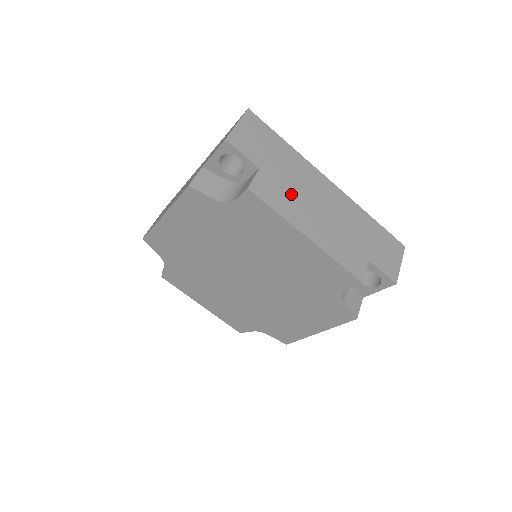
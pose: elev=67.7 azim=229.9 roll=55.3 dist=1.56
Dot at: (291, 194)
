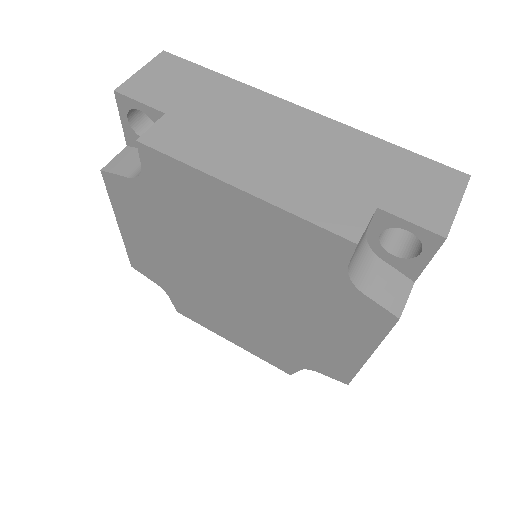
Dot at: (218, 136)
